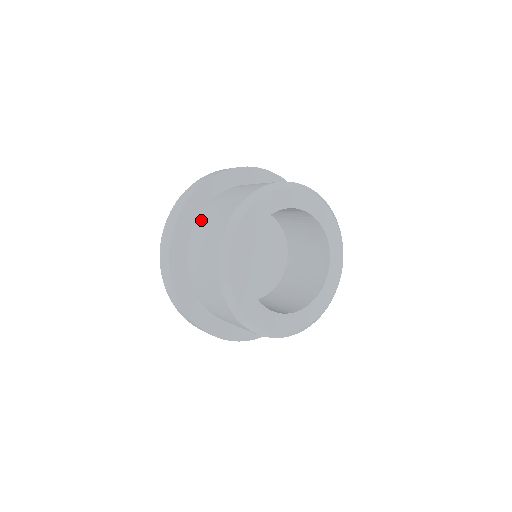
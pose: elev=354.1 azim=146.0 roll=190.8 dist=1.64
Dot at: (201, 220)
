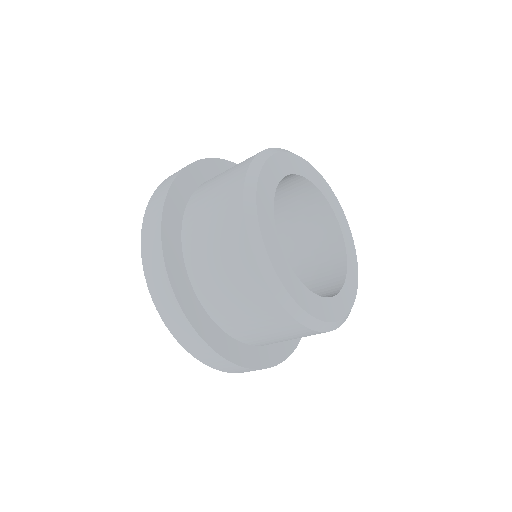
Dot at: (197, 197)
